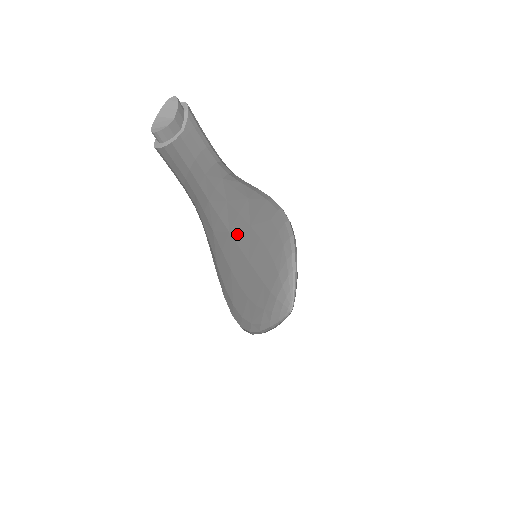
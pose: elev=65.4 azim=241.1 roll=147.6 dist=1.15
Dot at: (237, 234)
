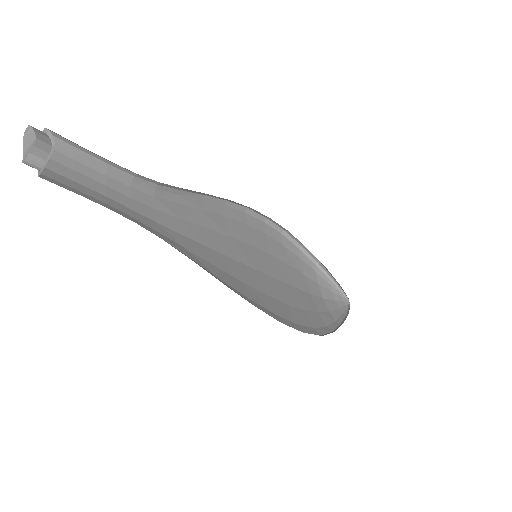
Dot at: (219, 247)
